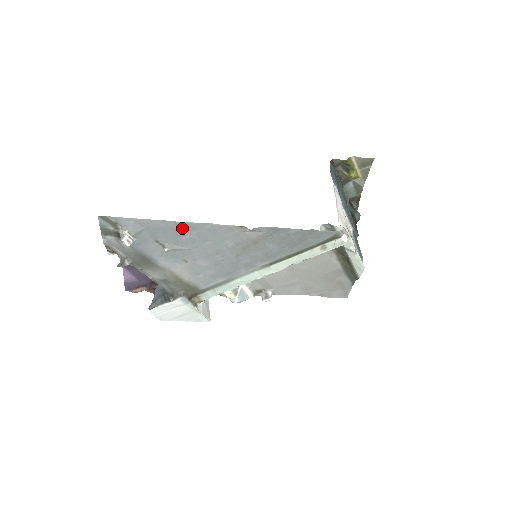
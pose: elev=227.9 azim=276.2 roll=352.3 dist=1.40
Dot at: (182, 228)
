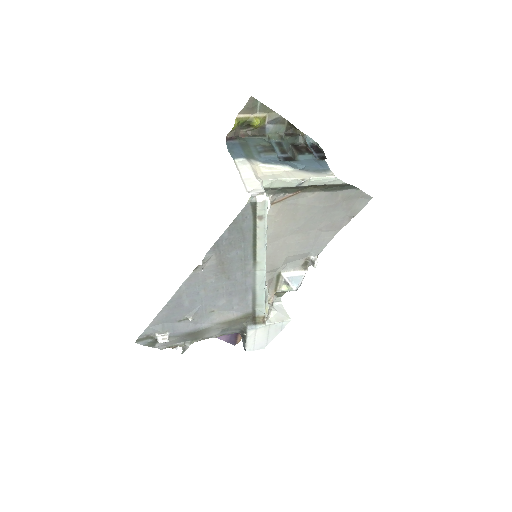
Dot at: (175, 303)
